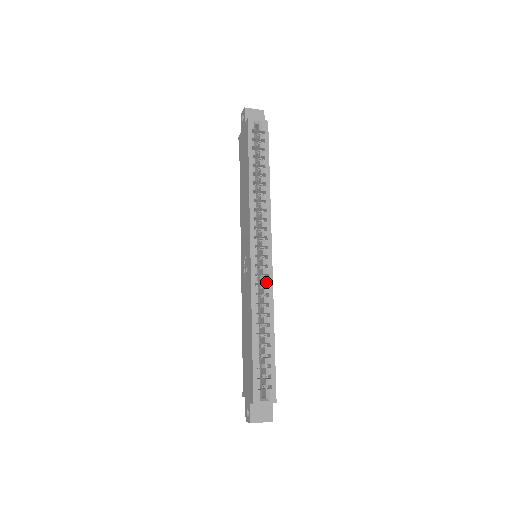
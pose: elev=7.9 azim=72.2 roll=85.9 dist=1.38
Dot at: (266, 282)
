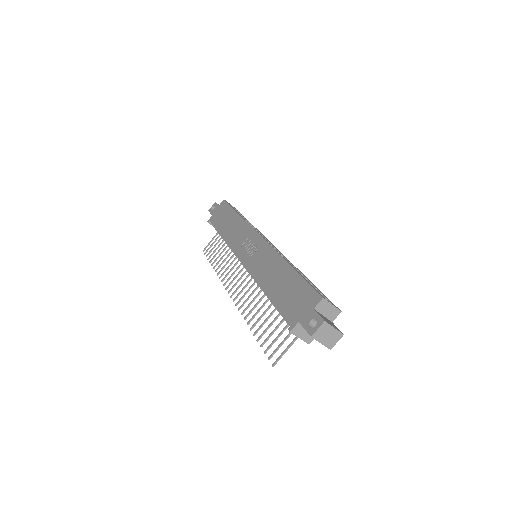
Dot at: (281, 253)
